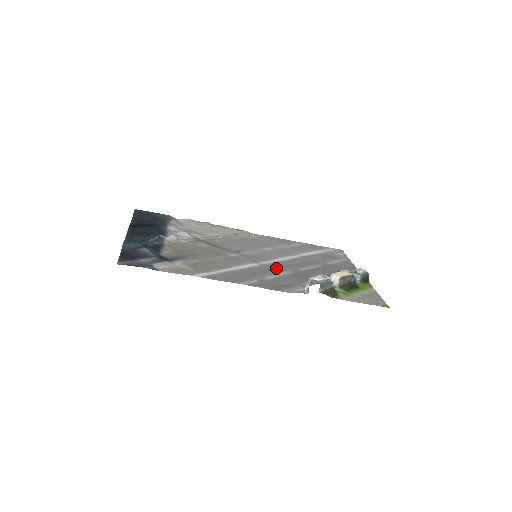
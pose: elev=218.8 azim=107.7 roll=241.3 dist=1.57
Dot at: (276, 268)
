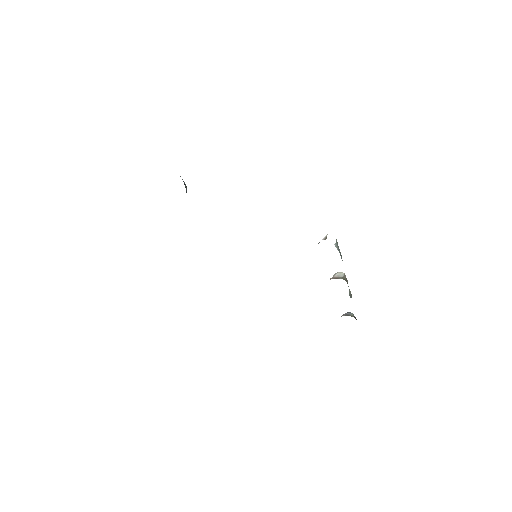
Dot at: occluded
